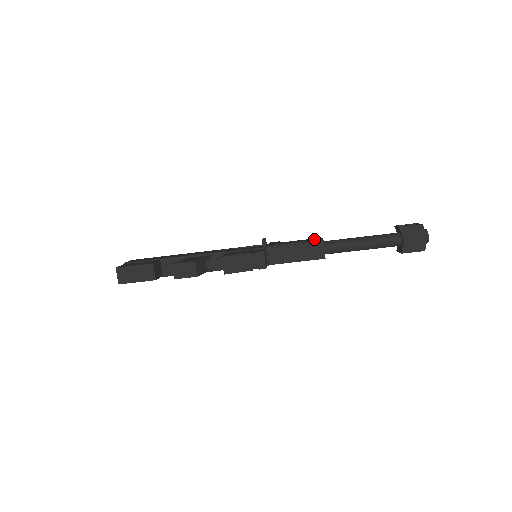
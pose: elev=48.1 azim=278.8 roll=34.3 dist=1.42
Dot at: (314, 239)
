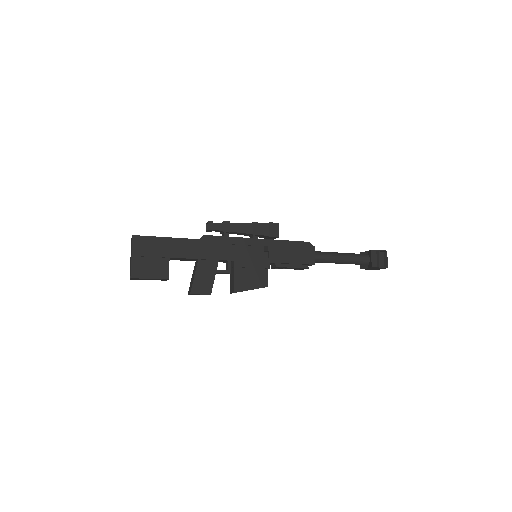
Dot at: (308, 255)
